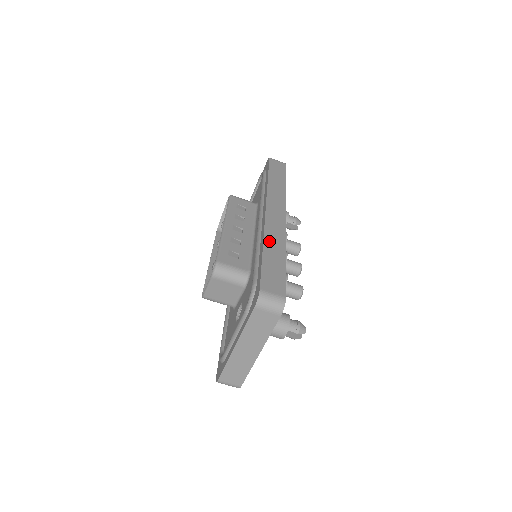
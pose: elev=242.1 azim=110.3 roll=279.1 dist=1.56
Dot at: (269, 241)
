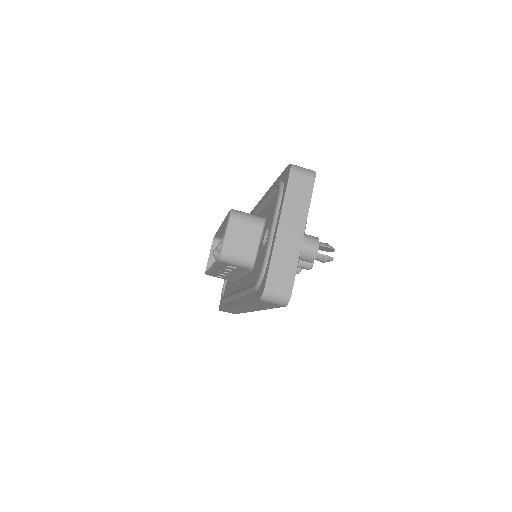
Dot at: occluded
